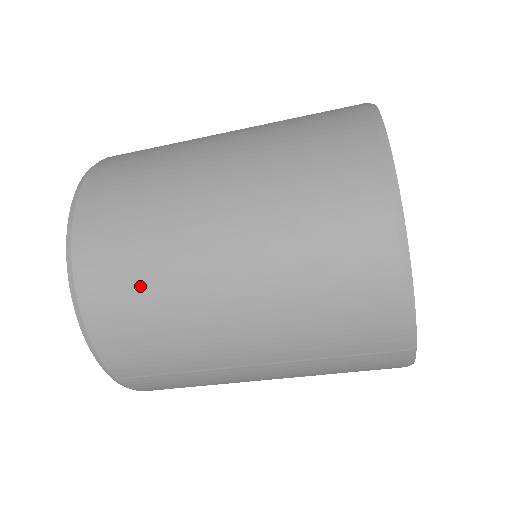
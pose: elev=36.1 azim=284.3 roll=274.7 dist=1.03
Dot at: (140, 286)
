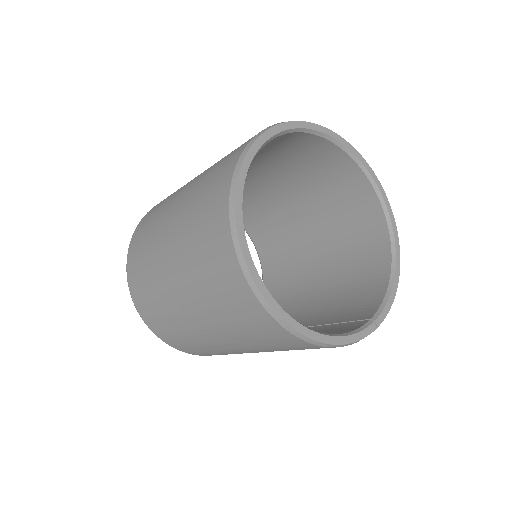
Dot at: (213, 353)
